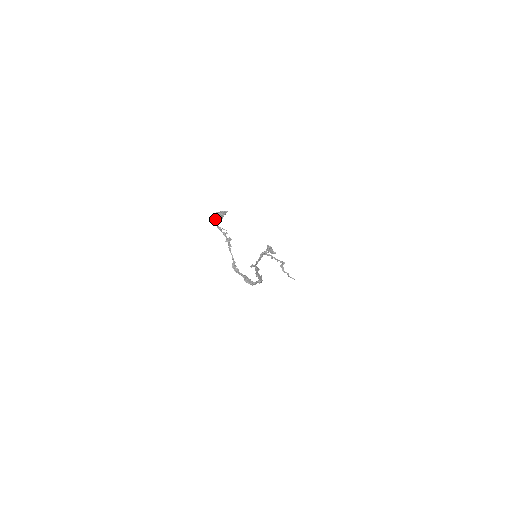
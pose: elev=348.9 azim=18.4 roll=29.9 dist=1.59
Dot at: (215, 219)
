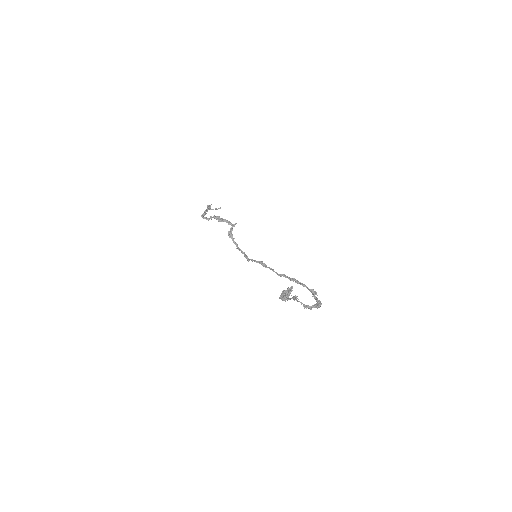
Dot at: (286, 299)
